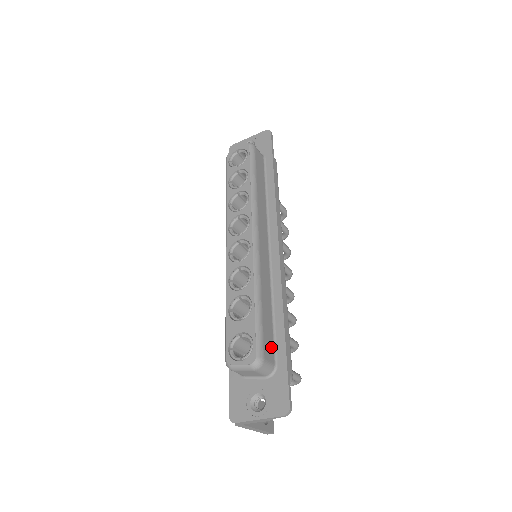
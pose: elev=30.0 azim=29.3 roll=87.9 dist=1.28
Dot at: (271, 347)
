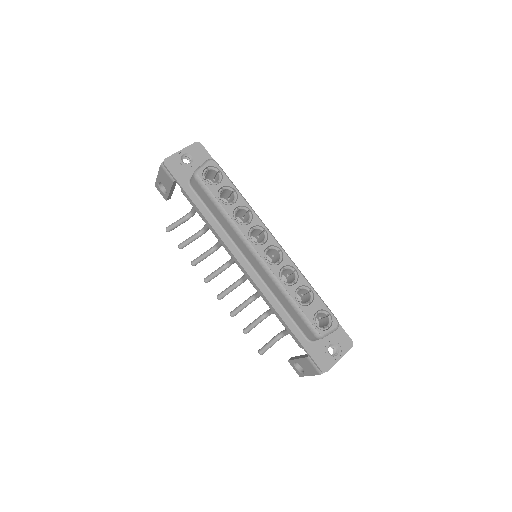
Dot at: occluded
